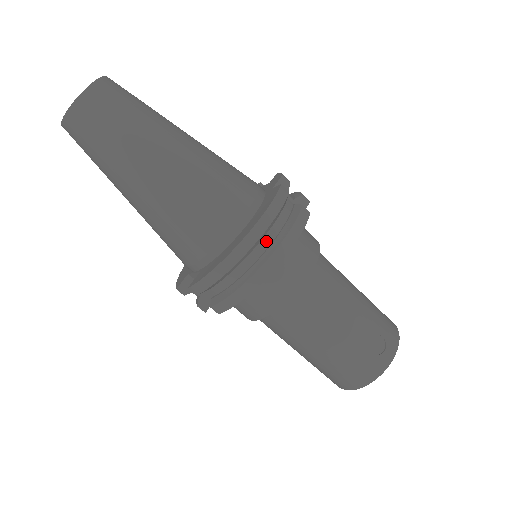
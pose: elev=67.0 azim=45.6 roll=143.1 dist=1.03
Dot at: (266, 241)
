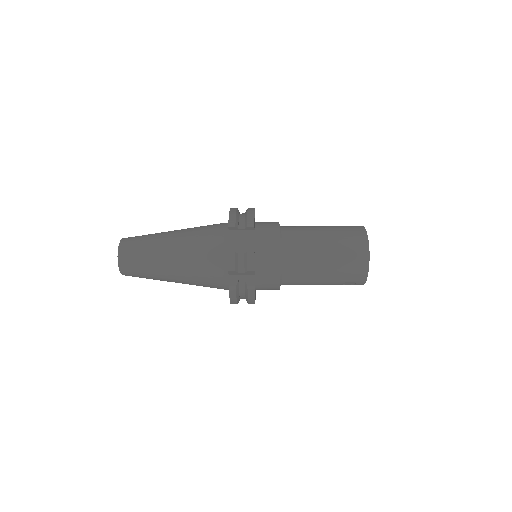
Dot at: (243, 298)
